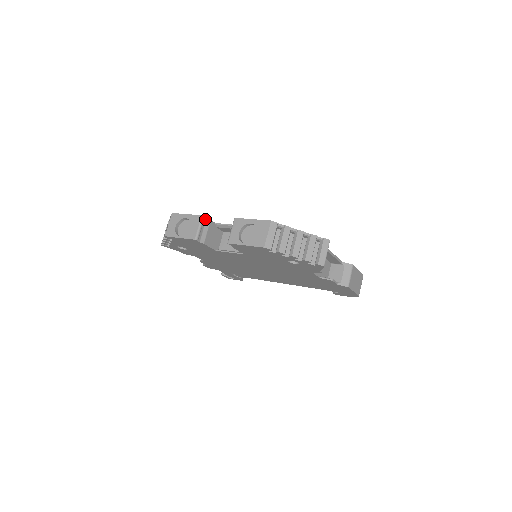
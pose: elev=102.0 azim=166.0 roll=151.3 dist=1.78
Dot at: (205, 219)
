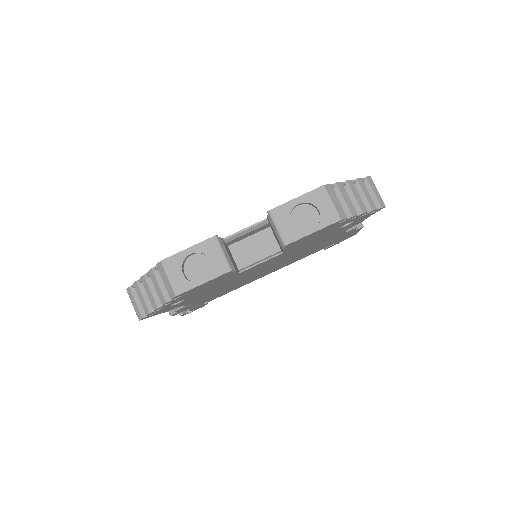
Dot at: occluded
